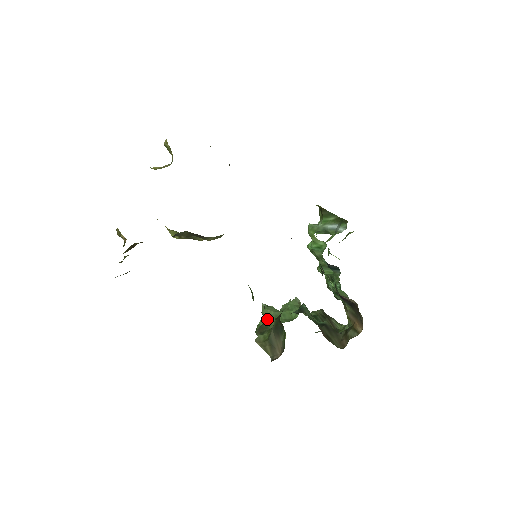
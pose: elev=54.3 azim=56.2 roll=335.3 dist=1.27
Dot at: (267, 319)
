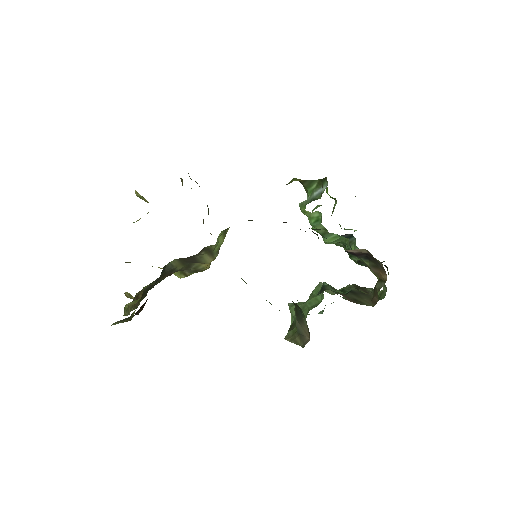
Dot at: occluded
